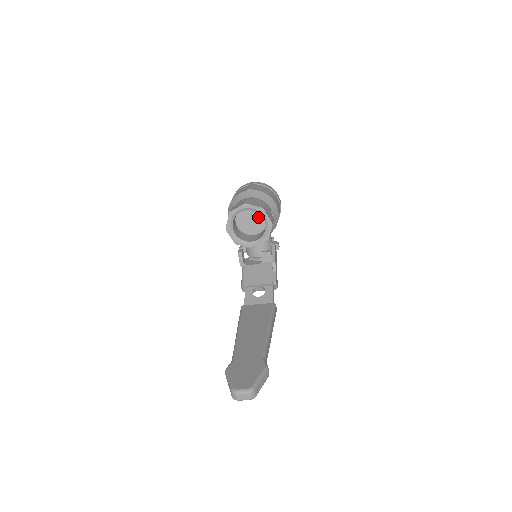
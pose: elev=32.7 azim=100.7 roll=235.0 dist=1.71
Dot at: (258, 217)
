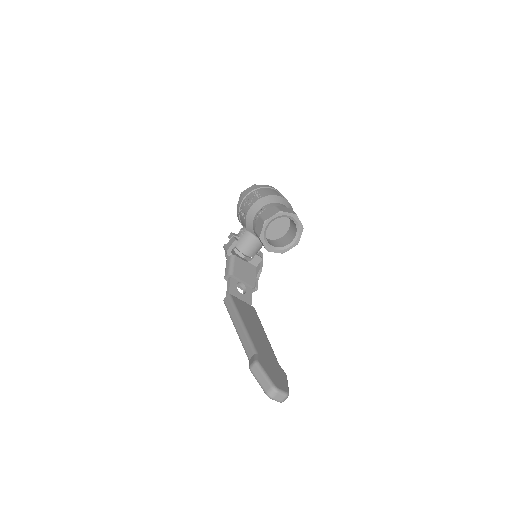
Dot at: (282, 227)
